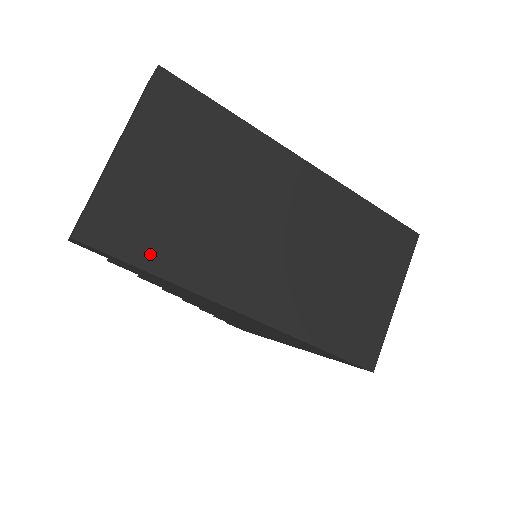
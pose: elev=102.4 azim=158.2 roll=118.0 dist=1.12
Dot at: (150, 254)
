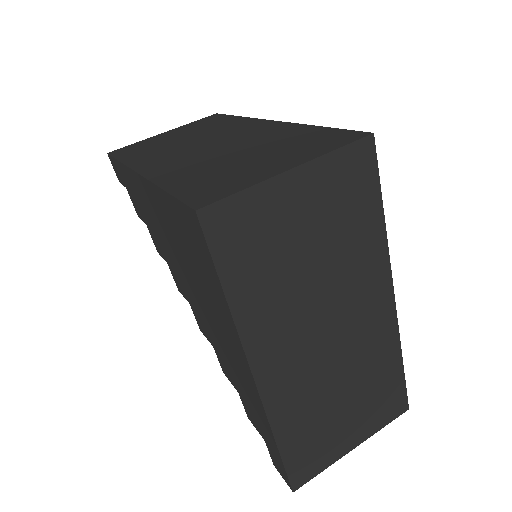
Dot at: (128, 155)
